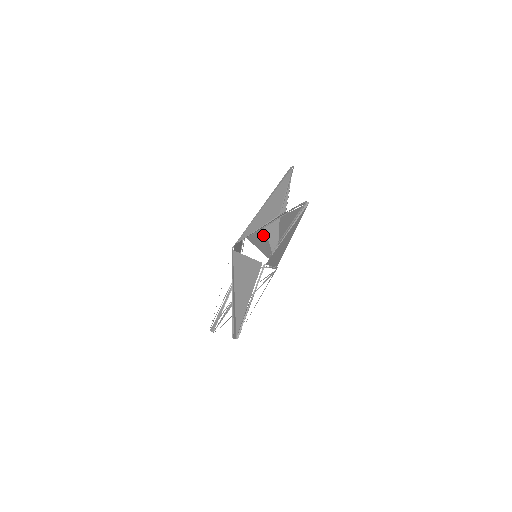
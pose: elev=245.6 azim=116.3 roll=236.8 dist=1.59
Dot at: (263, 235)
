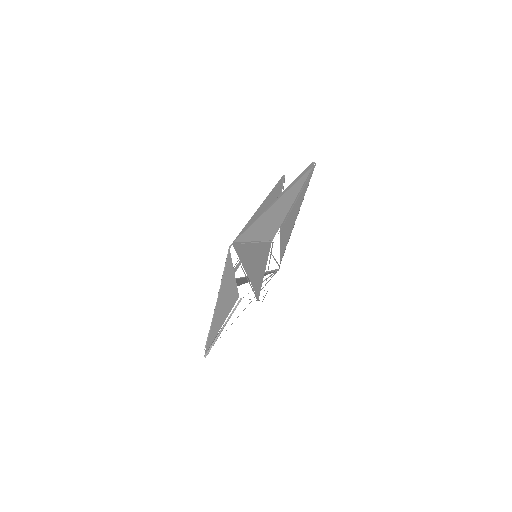
Dot at: occluded
